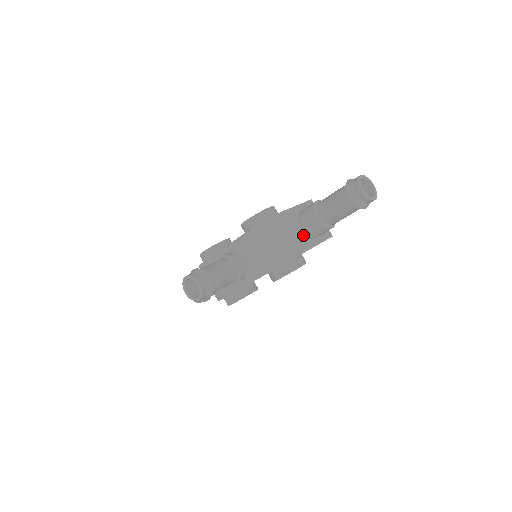
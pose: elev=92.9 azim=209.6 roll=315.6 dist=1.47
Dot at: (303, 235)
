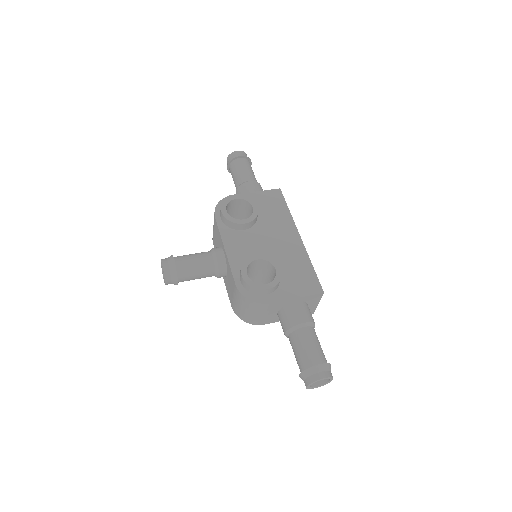
Dot at: (275, 316)
